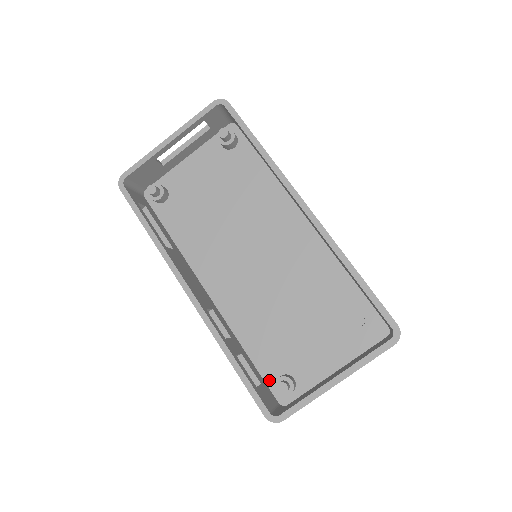
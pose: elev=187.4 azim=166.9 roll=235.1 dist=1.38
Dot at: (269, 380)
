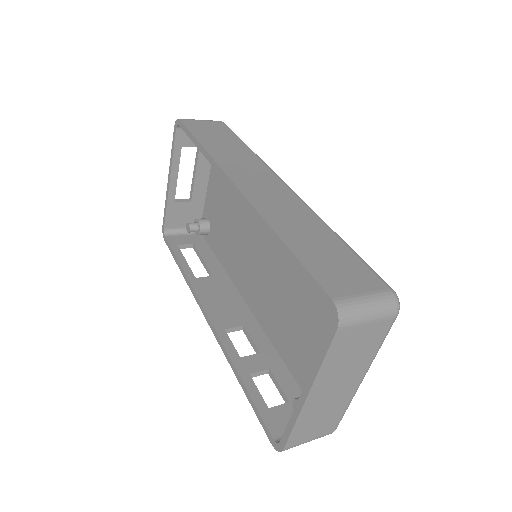
Dot at: occluded
